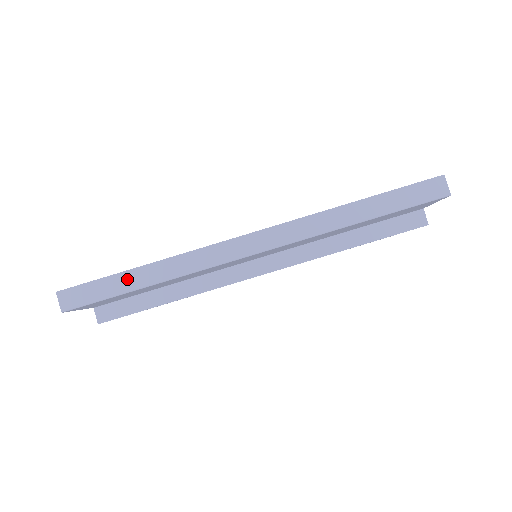
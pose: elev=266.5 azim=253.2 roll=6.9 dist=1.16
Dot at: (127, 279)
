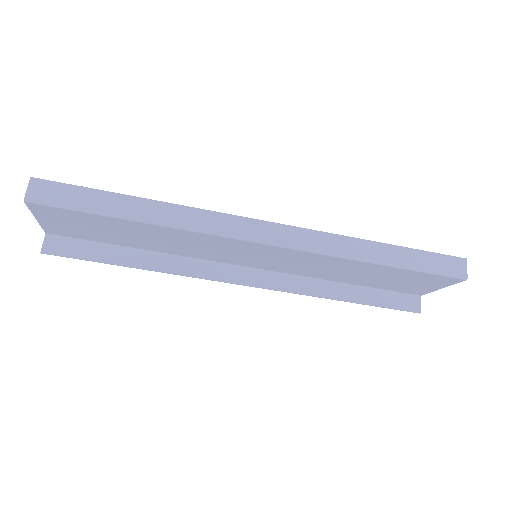
Dot at: (119, 203)
